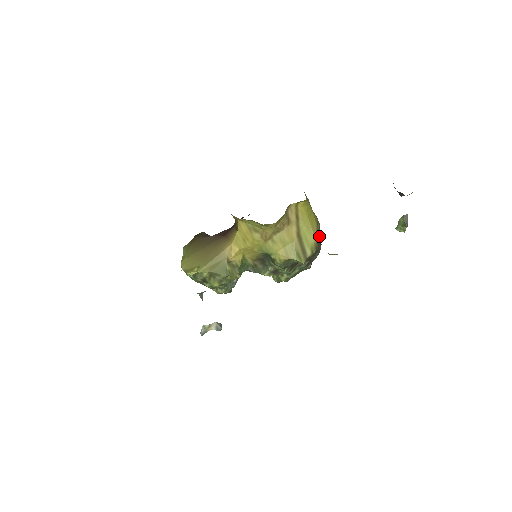
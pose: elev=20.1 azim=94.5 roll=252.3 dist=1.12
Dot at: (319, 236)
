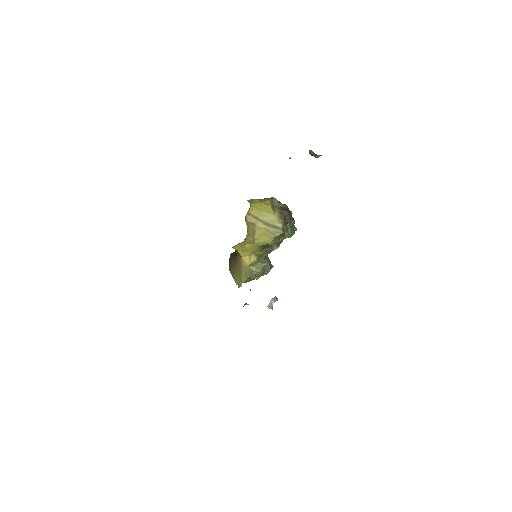
Dot at: (280, 205)
